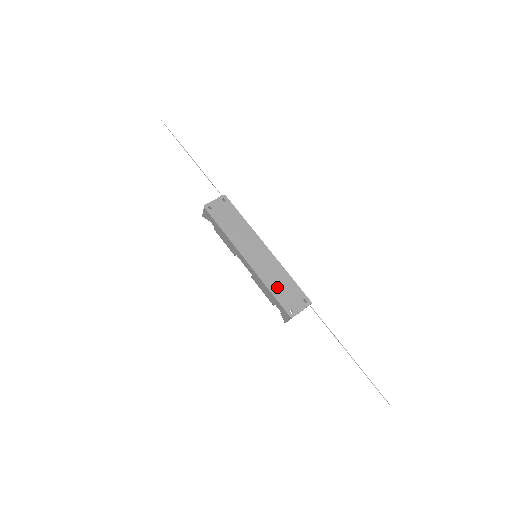
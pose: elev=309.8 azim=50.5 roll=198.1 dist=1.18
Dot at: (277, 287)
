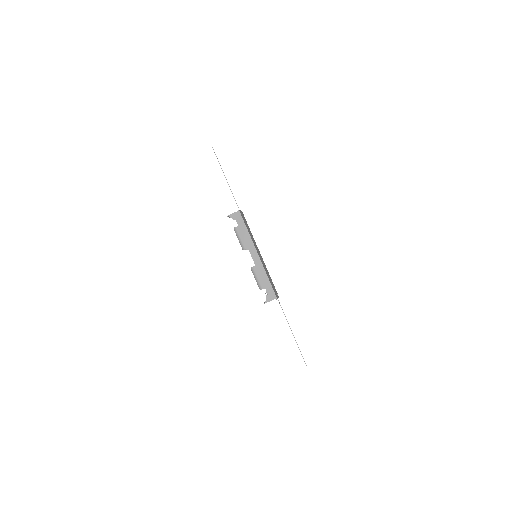
Dot at: (269, 278)
